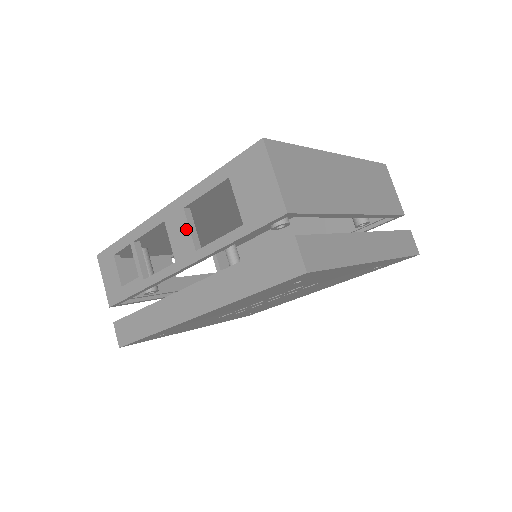
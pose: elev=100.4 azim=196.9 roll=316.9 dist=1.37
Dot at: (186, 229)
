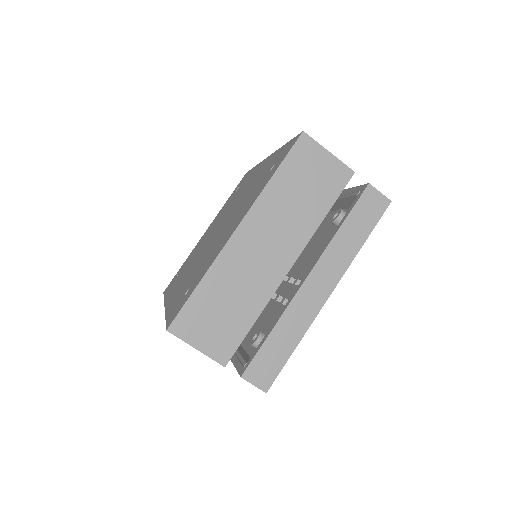
Dot at: occluded
